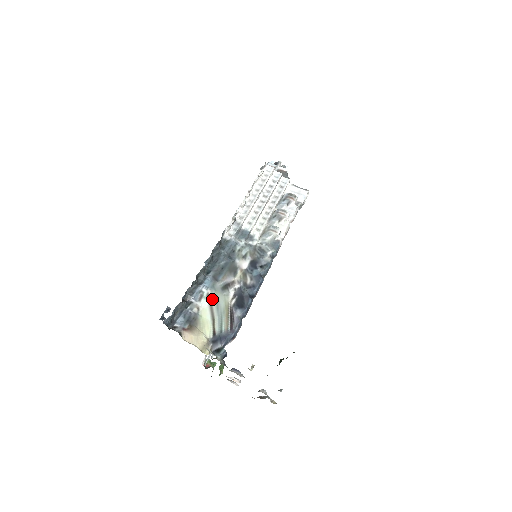
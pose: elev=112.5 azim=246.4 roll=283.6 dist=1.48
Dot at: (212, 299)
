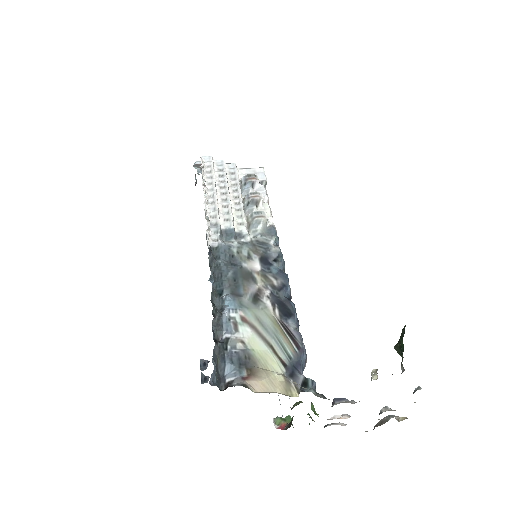
Dot at: (251, 321)
